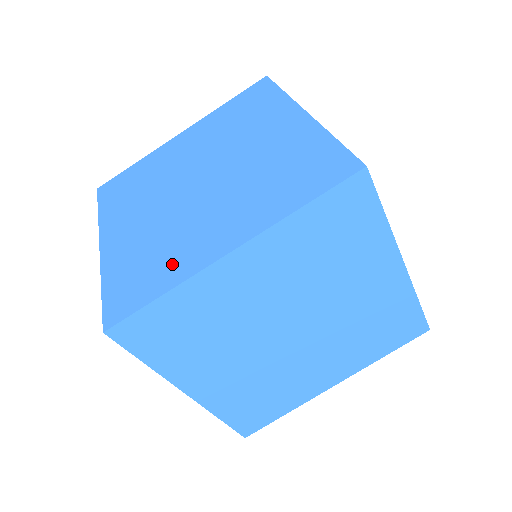
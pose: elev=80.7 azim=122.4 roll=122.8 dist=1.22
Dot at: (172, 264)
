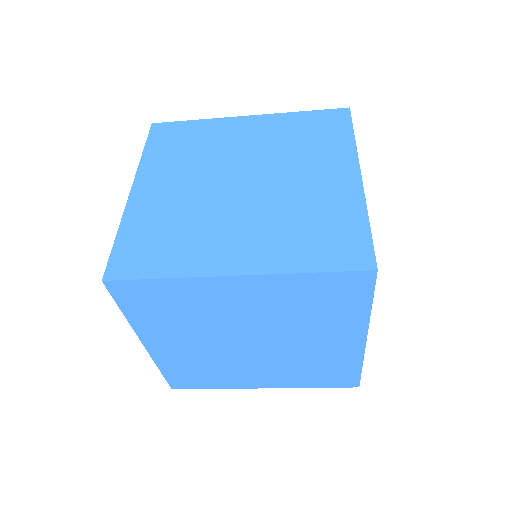
Dot at: (184, 253)
